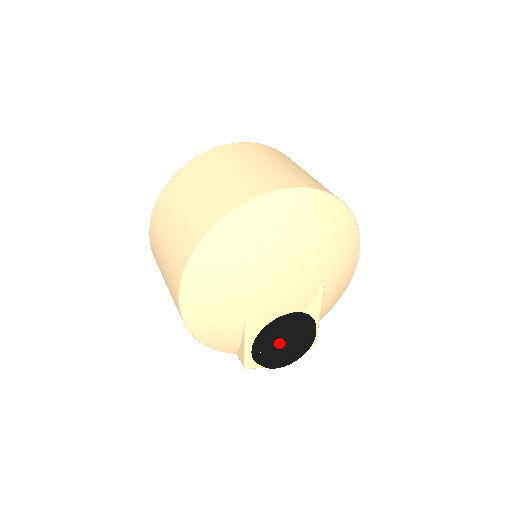
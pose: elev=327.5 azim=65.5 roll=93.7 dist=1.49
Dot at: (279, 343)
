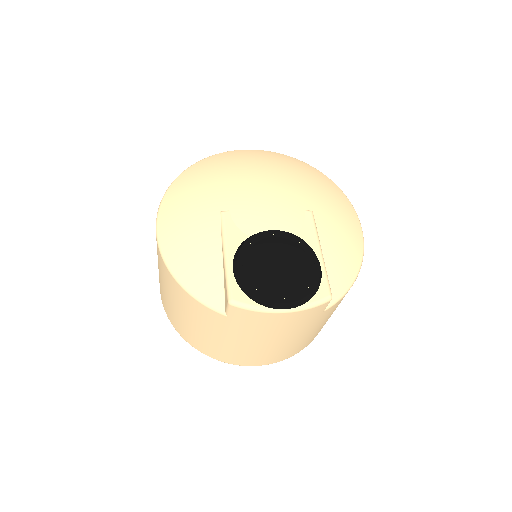
Dot at: (264, 251)
